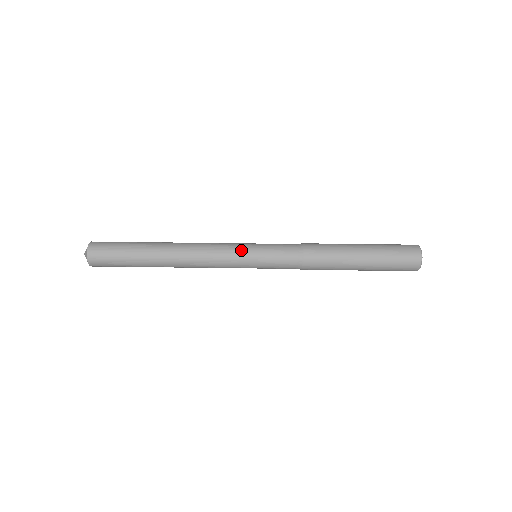
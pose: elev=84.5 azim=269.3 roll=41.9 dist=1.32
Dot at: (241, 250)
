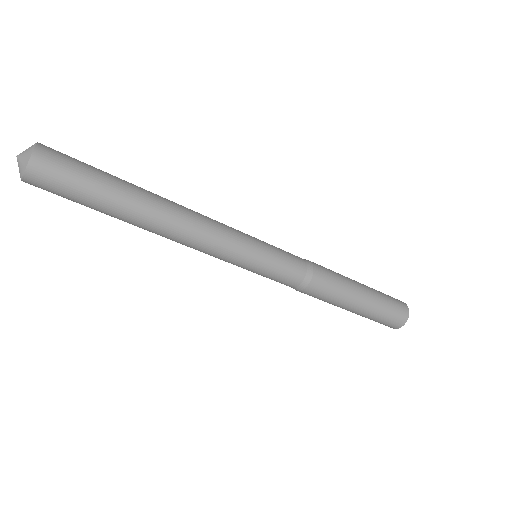
Dot at: (249, 245)
